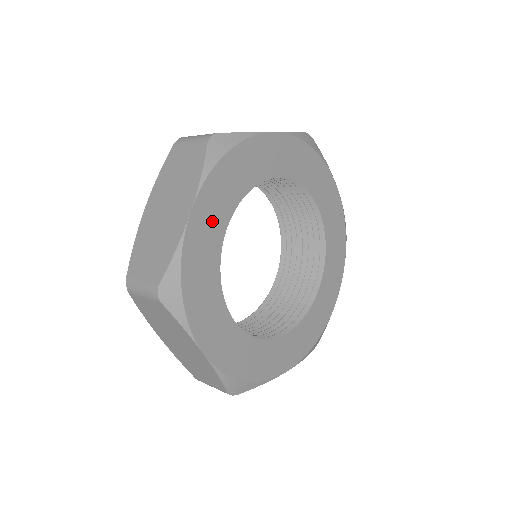
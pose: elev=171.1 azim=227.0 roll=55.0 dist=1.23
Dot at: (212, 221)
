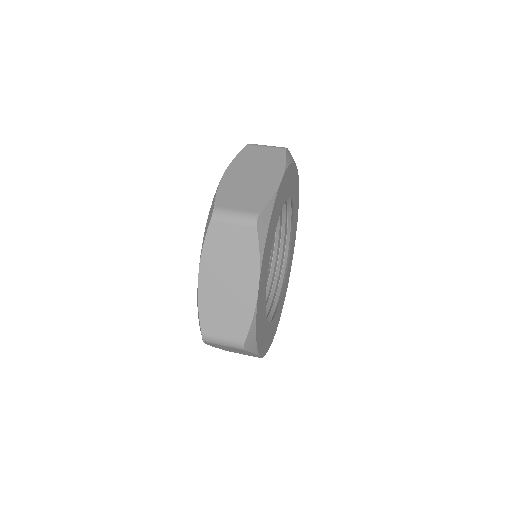
Dot at: (264, 280)
